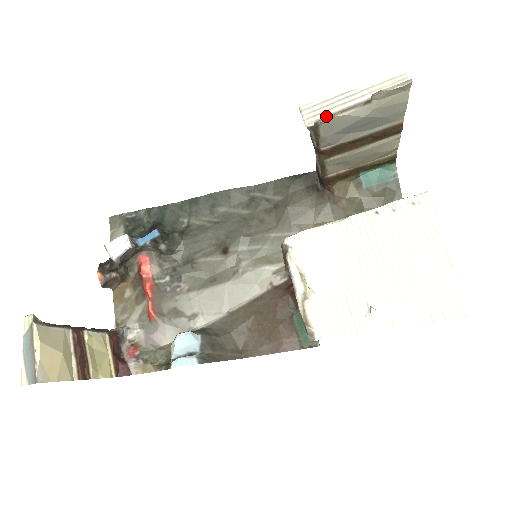
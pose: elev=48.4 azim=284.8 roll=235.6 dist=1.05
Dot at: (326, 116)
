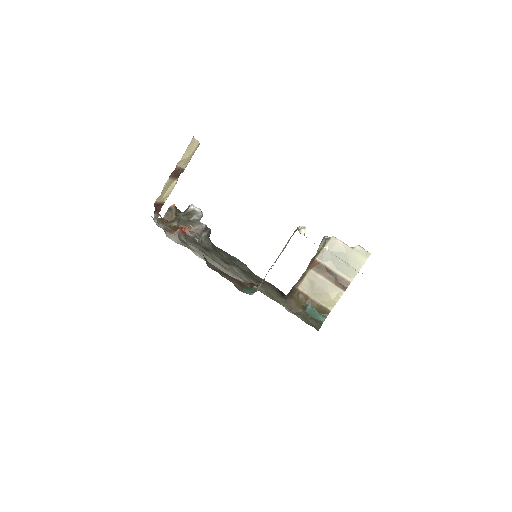
Dot at: (334, 240)
